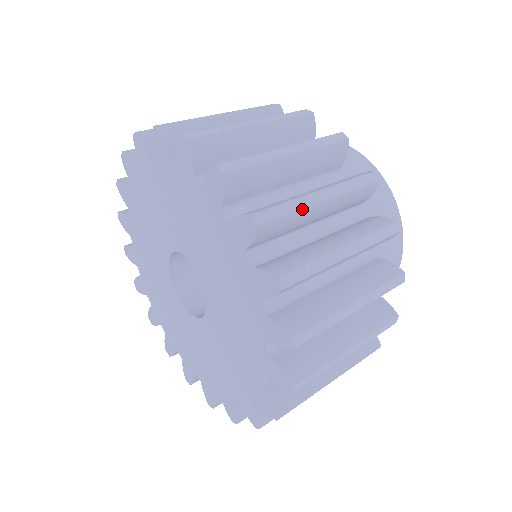
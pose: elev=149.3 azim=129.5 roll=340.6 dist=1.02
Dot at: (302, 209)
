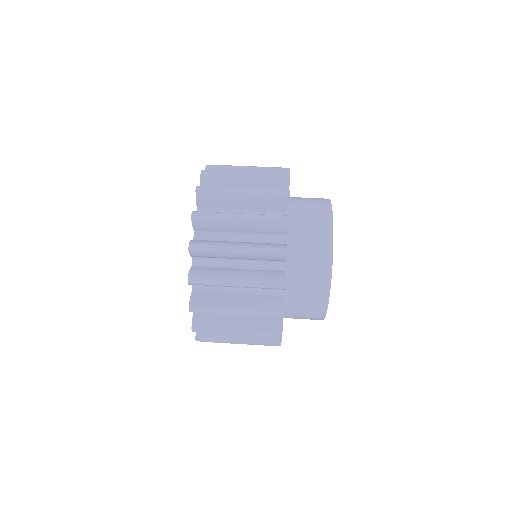
Dot at: (222, 218)
